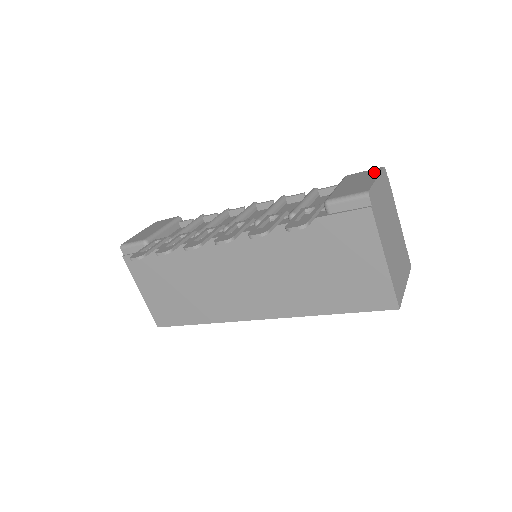
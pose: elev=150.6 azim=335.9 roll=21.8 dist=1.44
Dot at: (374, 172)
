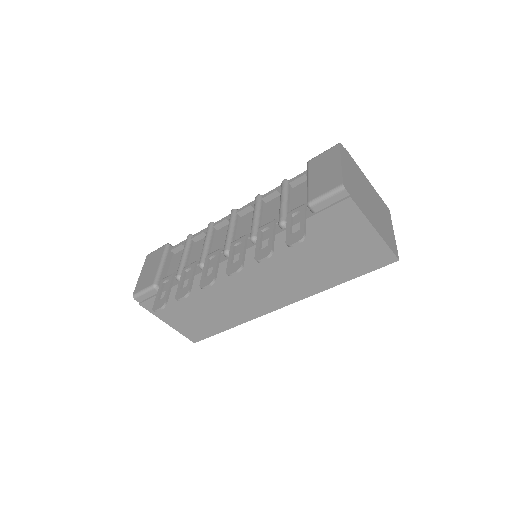
Dot at: (334, 153)
